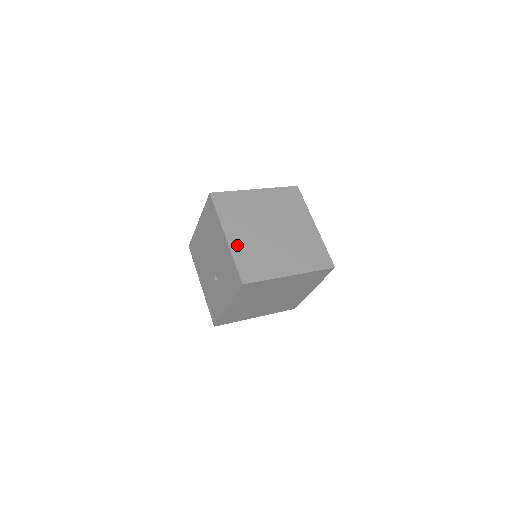
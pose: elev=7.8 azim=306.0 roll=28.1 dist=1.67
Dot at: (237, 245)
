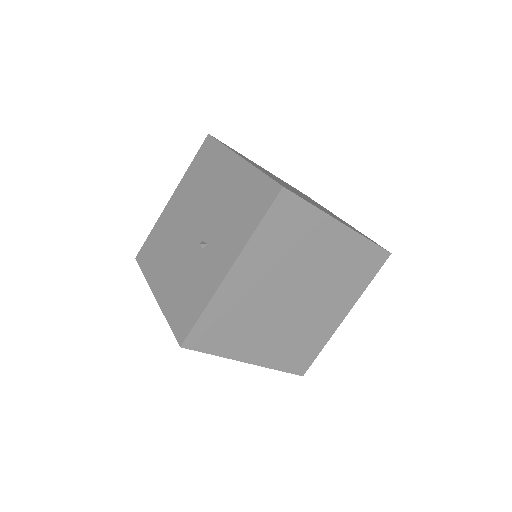
Dot at: occluded
